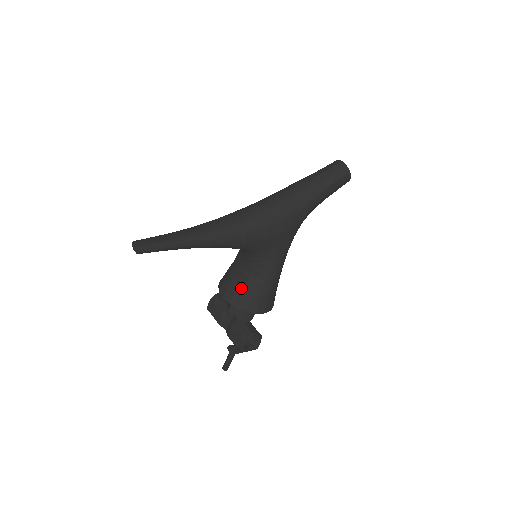
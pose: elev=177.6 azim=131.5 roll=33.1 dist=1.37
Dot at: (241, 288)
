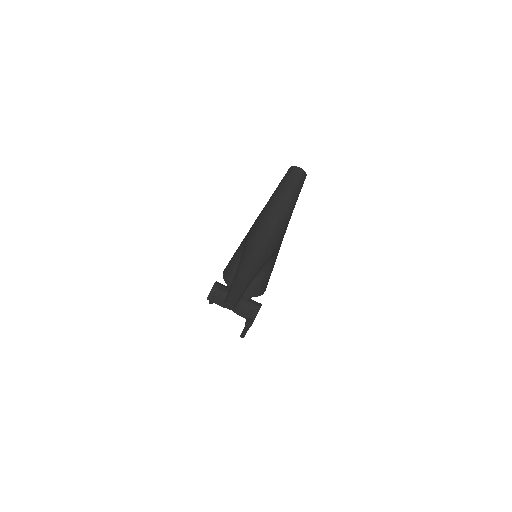
Dot at: (253, 283)
